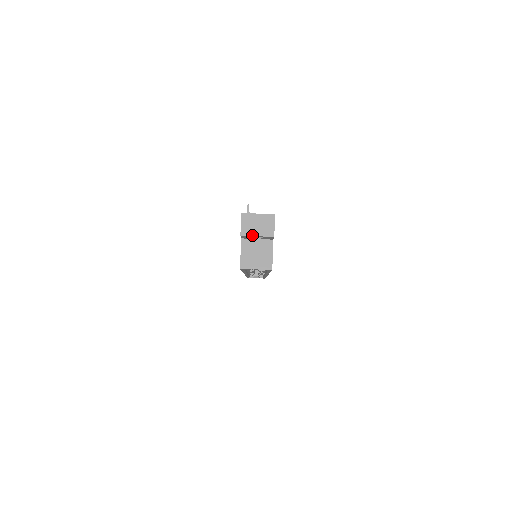
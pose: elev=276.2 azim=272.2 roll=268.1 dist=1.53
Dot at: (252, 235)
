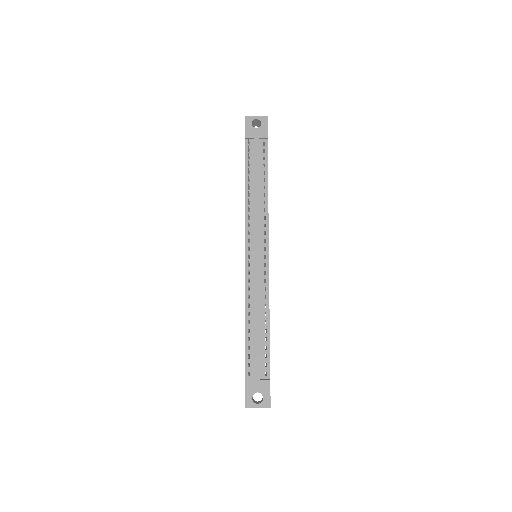
Dot at: occluded
